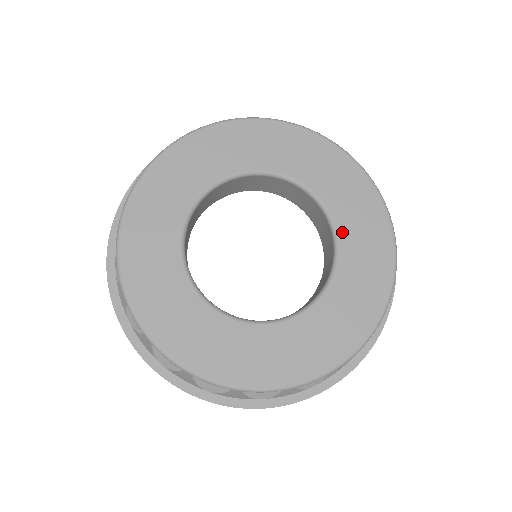
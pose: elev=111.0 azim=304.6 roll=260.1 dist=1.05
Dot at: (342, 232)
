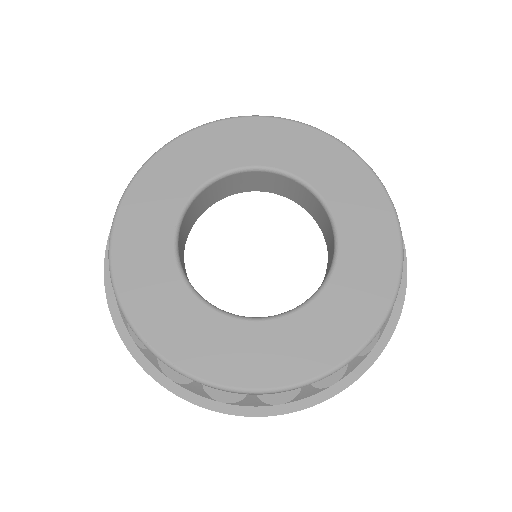
Dot at: (320, 302)
